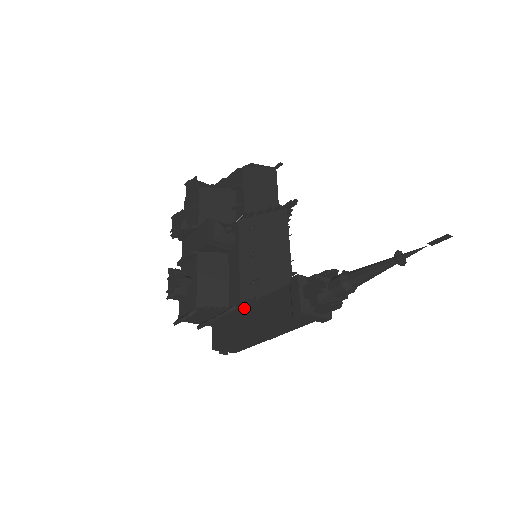
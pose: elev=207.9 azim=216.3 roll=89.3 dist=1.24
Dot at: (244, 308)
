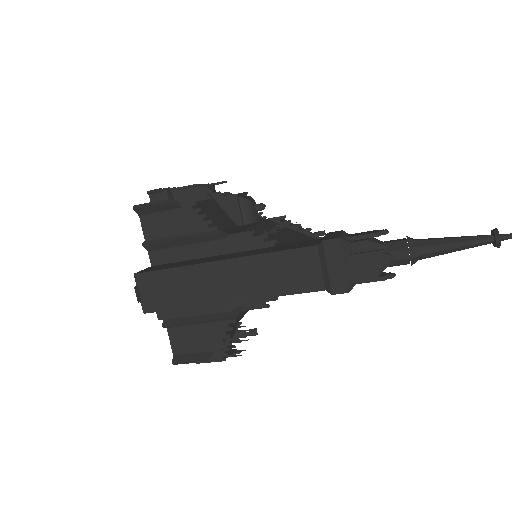
Dot at: (231, 248)
